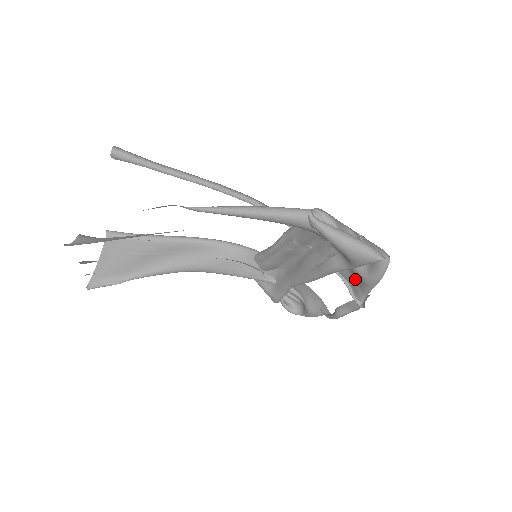
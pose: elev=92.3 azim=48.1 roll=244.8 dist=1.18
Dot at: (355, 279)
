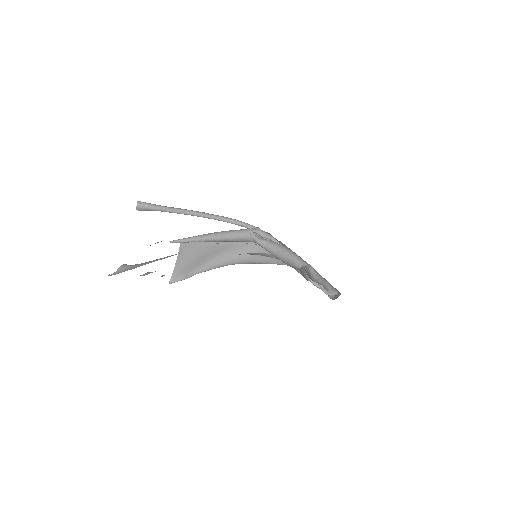
Dot at: occluded
